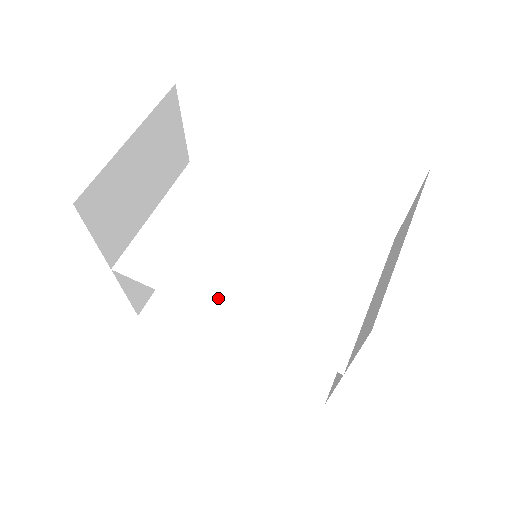
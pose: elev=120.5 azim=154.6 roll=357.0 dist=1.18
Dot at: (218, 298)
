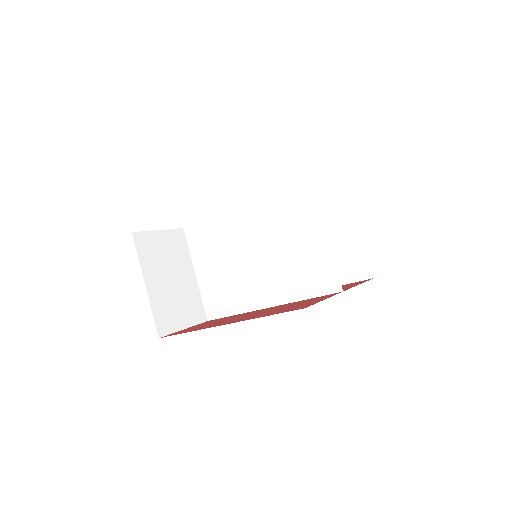
Dot at: (259, 298)
